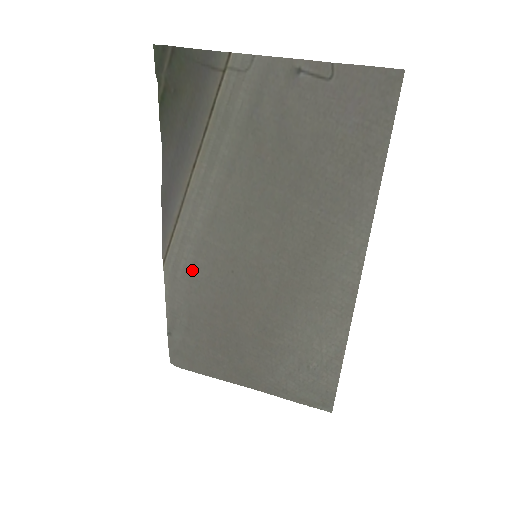
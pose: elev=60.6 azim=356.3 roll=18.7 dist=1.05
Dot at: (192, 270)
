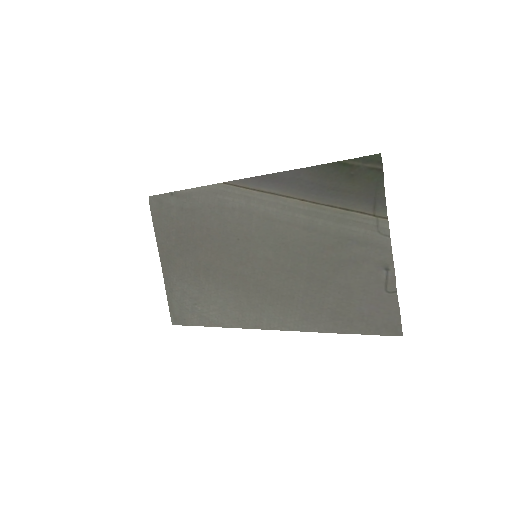
Dot at: (227, 207)
